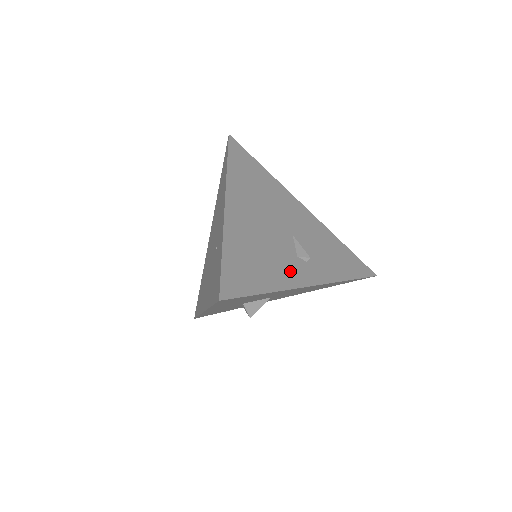
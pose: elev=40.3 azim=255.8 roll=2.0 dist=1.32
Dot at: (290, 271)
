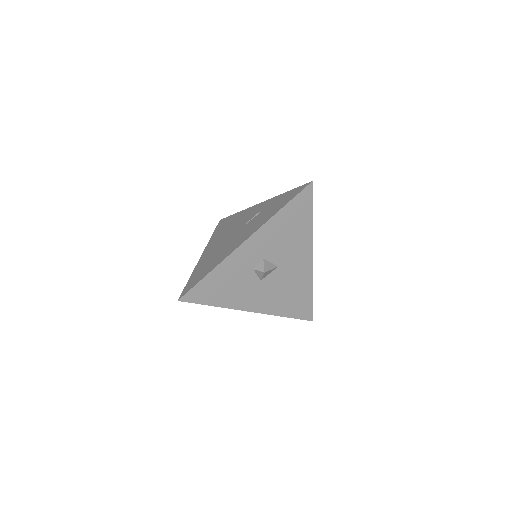
Dot at: occluded
